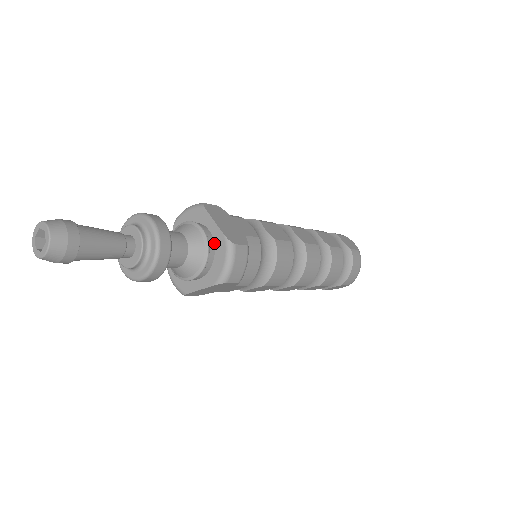
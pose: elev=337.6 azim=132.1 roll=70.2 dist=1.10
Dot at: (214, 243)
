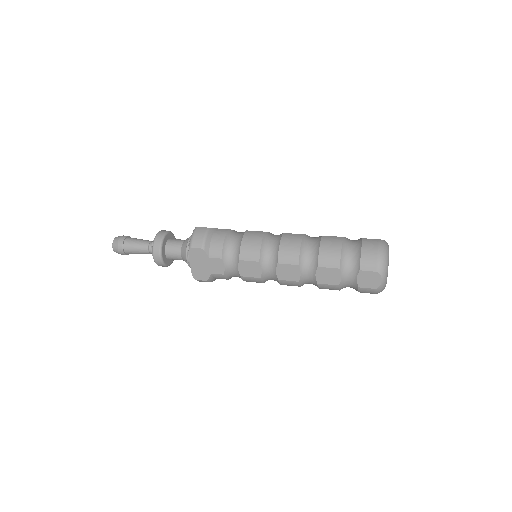
Dot at: occluded
